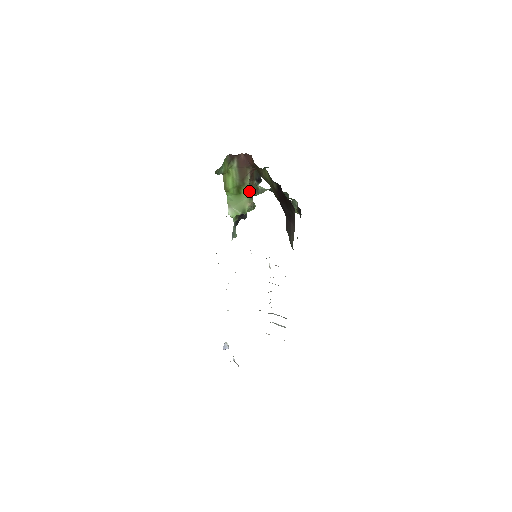
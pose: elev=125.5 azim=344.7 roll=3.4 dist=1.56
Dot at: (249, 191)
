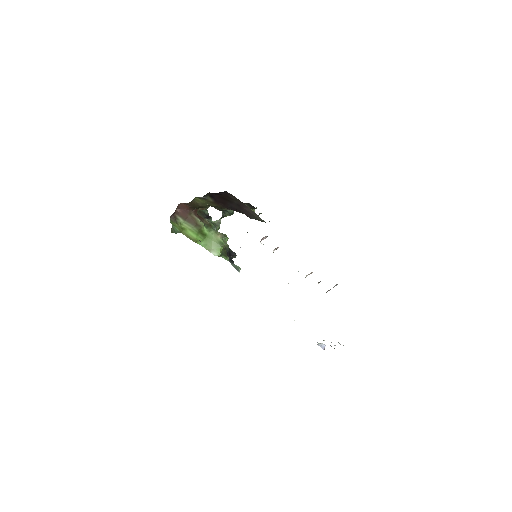
Dot at: (210, 229)
